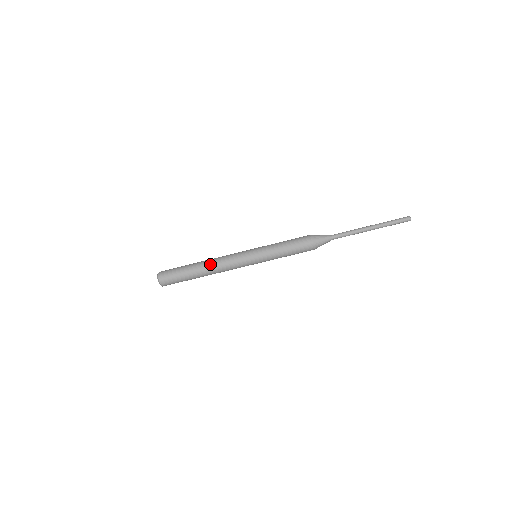
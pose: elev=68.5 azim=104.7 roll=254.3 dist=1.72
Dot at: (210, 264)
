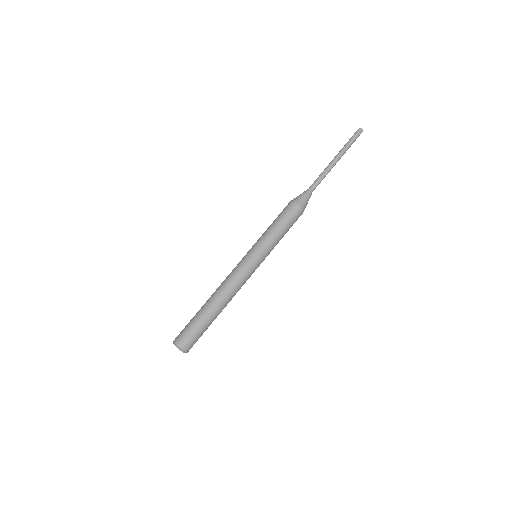
Dot at: (218, 293)
